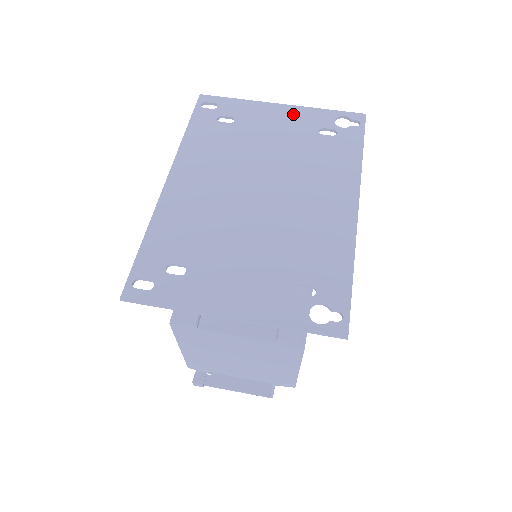
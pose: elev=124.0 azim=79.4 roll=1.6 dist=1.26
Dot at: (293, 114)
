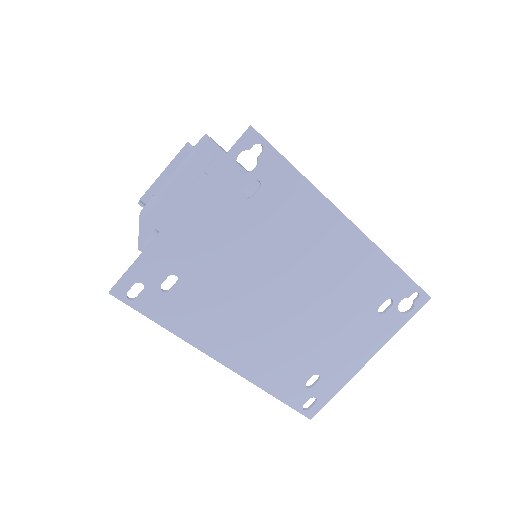
Dot at: (203, 210)
